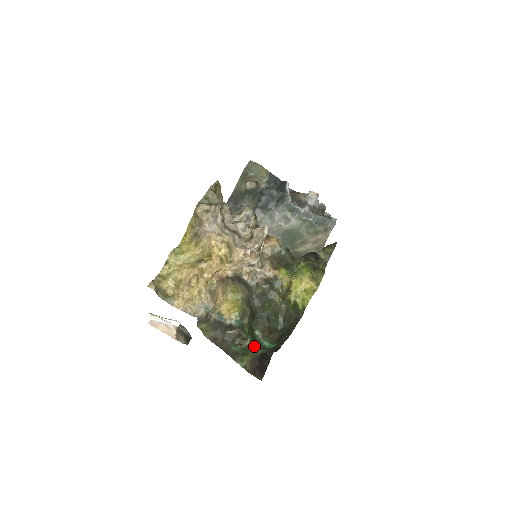
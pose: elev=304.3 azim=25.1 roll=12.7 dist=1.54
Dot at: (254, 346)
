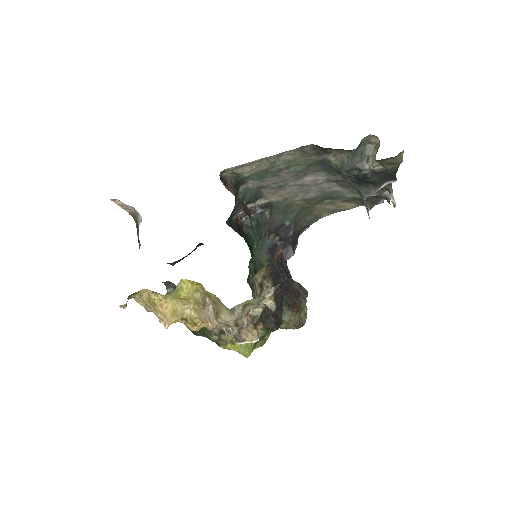
Dot at: occluded
